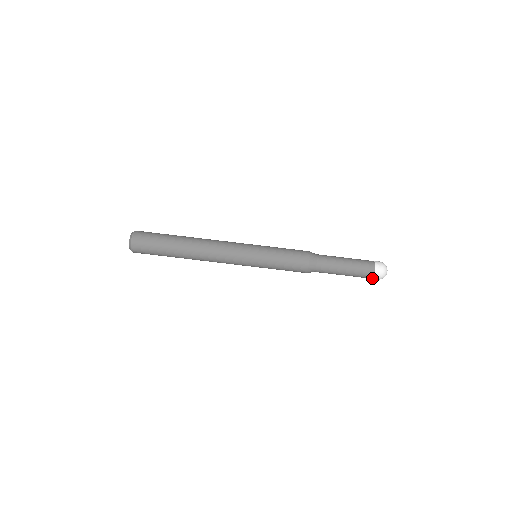
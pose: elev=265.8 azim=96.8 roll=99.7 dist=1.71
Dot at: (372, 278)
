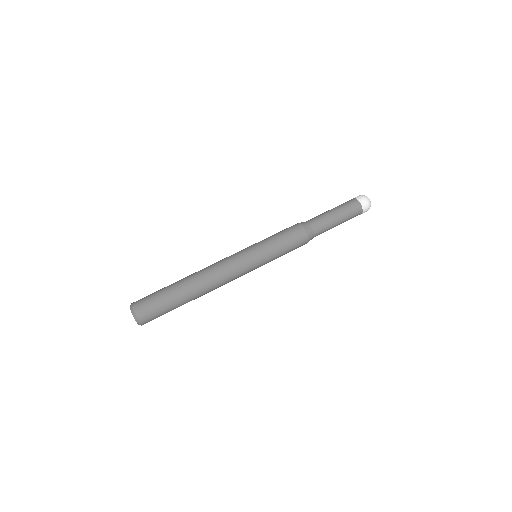
Dot at: (362, 213)
